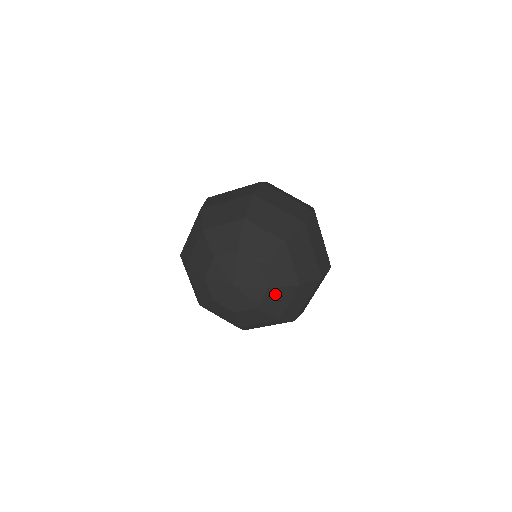
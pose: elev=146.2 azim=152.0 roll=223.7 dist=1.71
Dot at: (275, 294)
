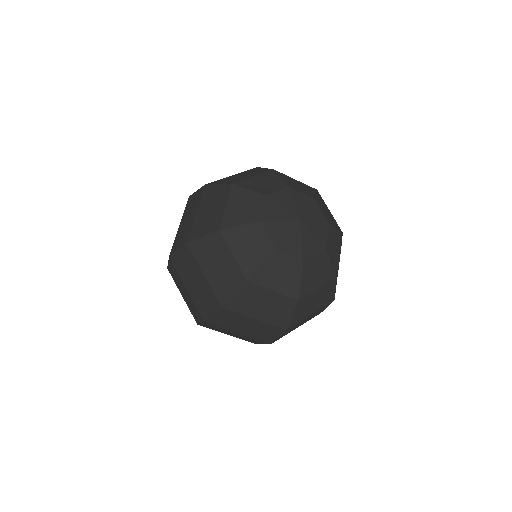
Dot at: (332, 236)
